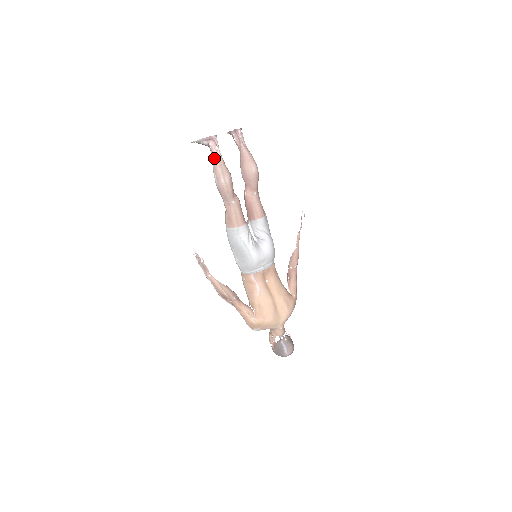
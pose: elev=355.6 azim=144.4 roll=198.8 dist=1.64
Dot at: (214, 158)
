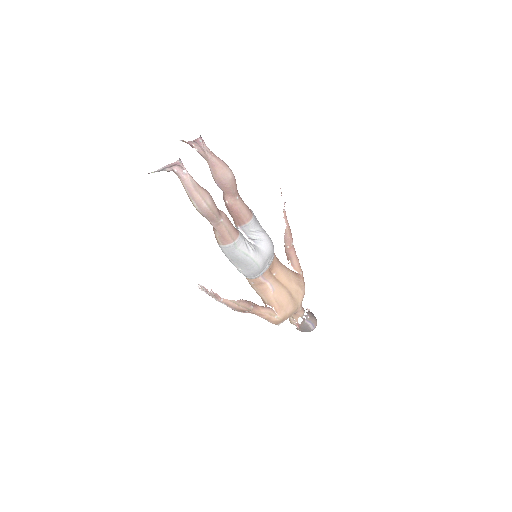
Dot at: (186, 184)
